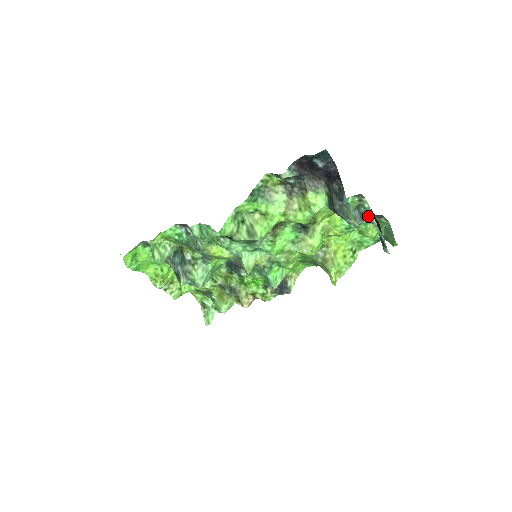
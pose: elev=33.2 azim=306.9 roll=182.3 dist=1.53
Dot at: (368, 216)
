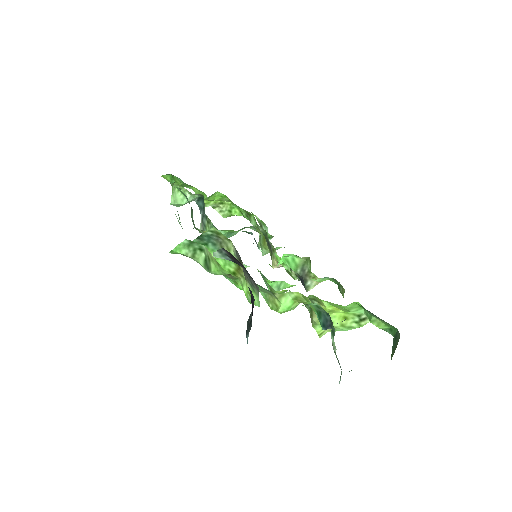
Dot at: (331, 335)
